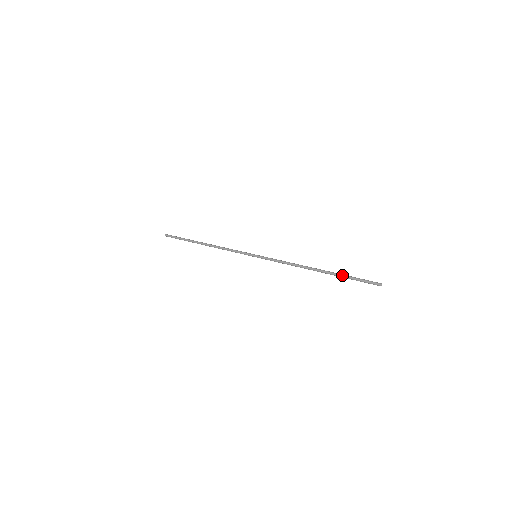
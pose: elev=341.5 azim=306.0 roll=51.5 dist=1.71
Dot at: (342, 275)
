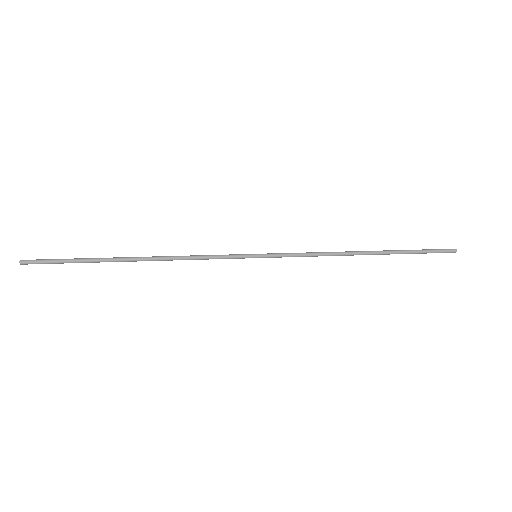
Dot at: (405, 250)
